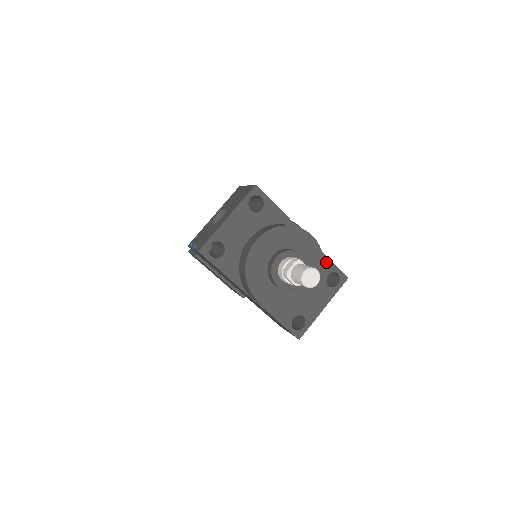
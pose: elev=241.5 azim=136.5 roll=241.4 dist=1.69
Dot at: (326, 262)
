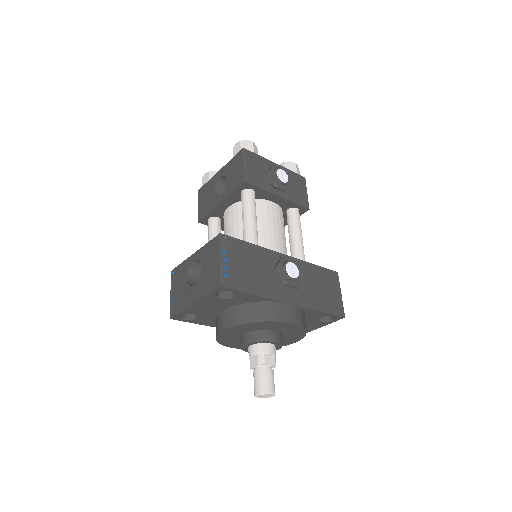
Dot at: (318, 313)
